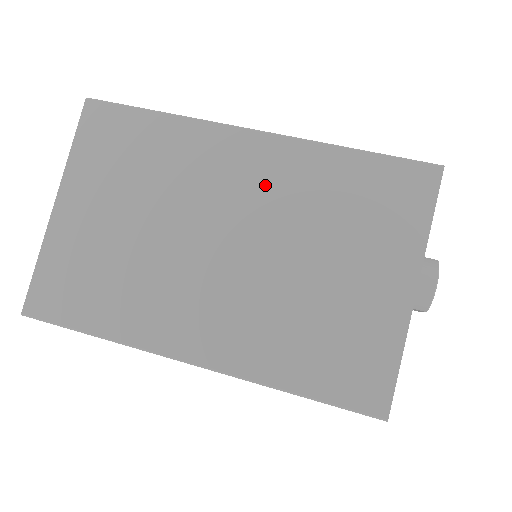
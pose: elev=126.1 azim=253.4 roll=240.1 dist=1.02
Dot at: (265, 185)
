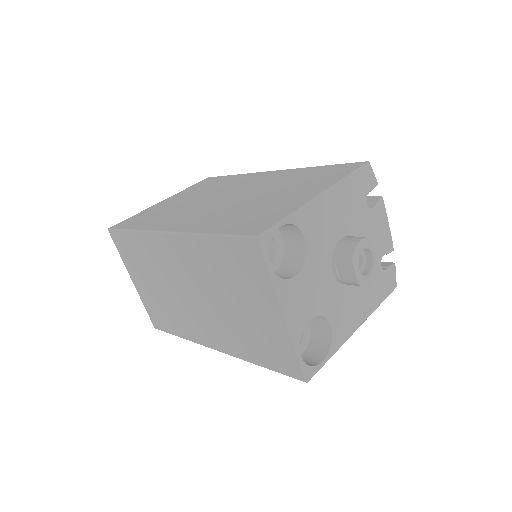
Dot at: (265, 181)
